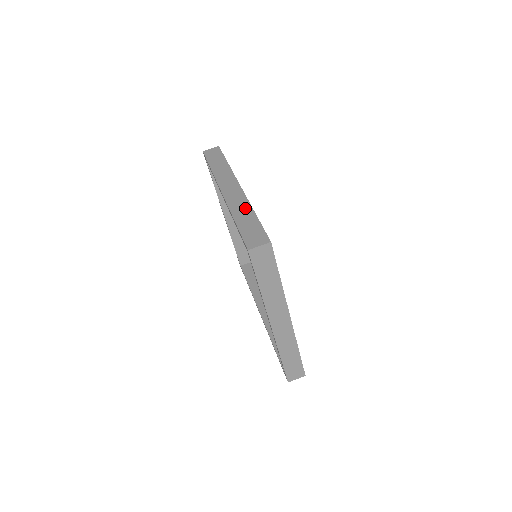
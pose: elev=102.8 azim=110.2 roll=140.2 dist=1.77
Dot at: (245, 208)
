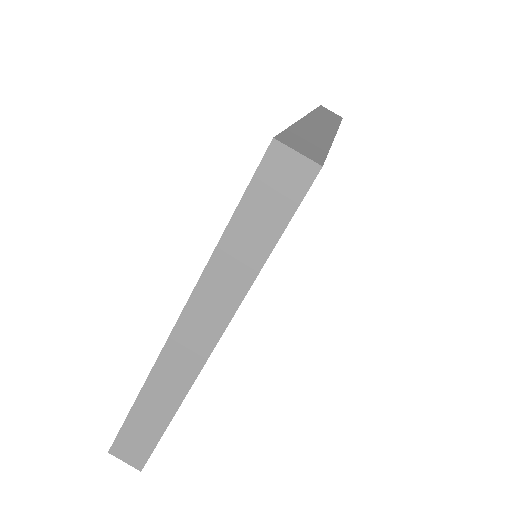
Dot at: (321, 136)
